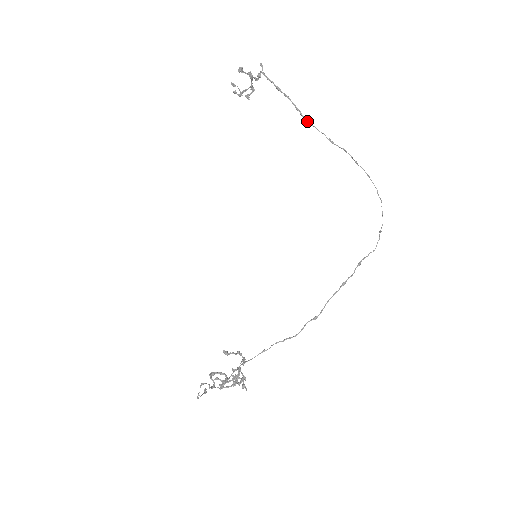
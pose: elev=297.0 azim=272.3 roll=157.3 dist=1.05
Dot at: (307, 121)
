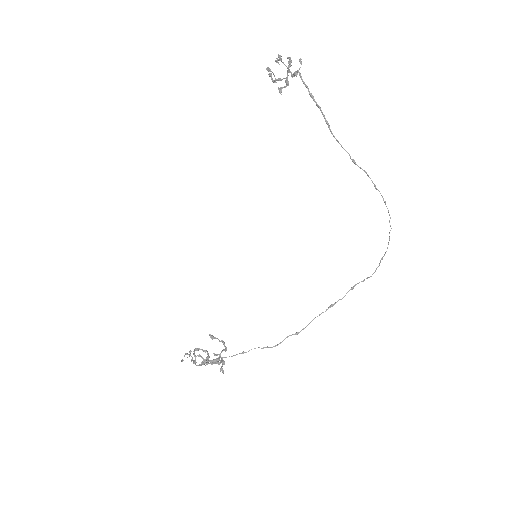
Dot at: (334, 137)
